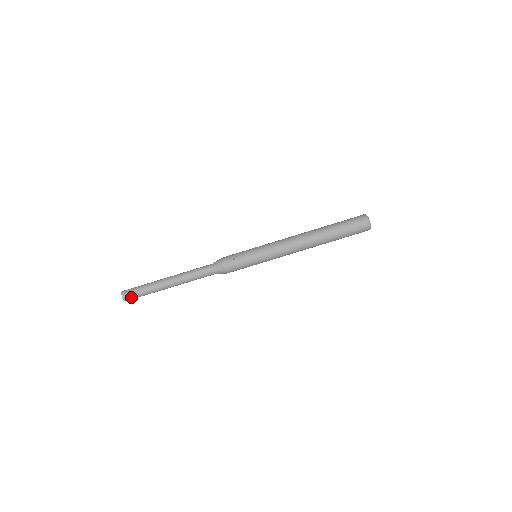
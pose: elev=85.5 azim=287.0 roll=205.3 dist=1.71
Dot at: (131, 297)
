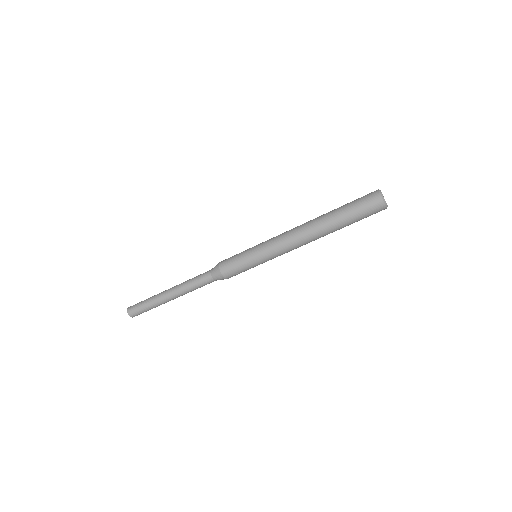
Dot at: occluded
